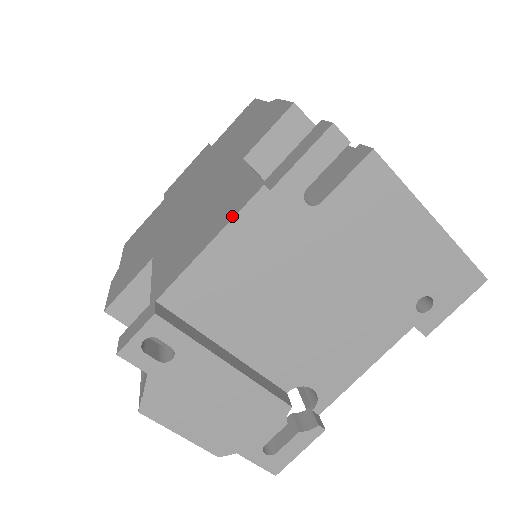
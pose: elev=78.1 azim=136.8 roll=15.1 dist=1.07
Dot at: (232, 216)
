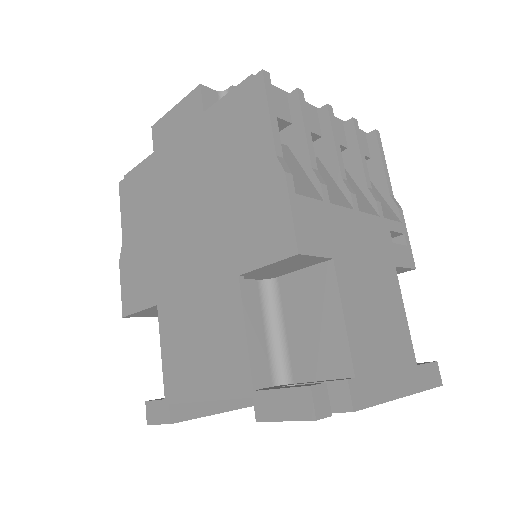
Dot at: (225, 396)
